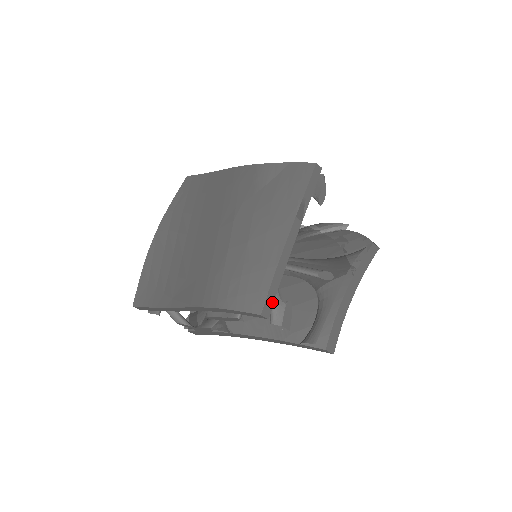
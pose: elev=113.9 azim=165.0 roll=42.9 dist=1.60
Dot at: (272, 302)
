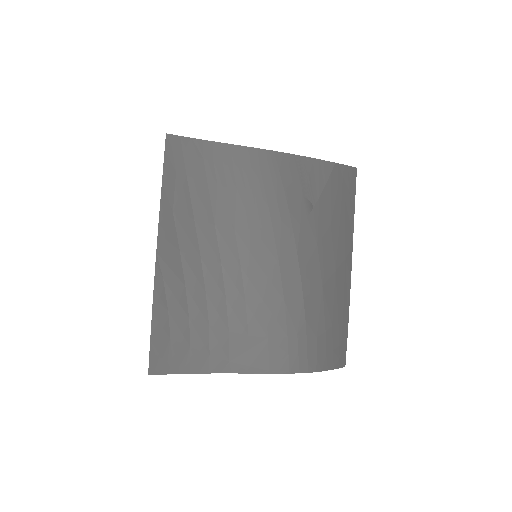
Dot at: occluded
